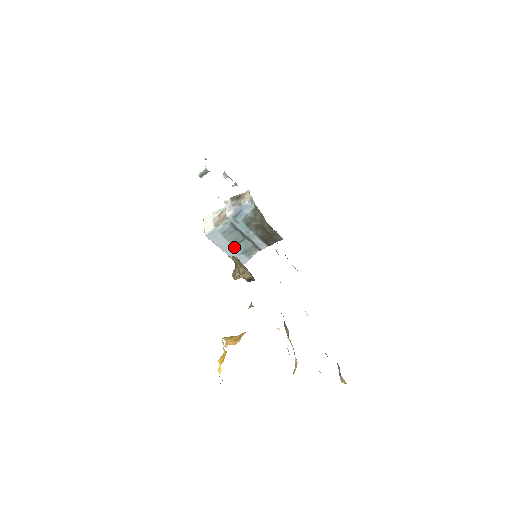
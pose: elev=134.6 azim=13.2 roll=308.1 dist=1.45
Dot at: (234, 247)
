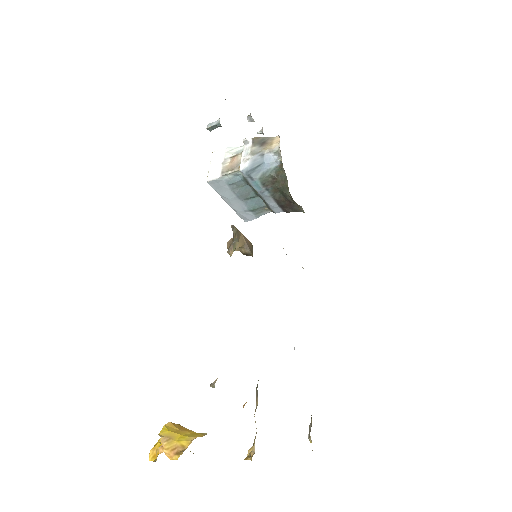
Dot at: (241, 202)
